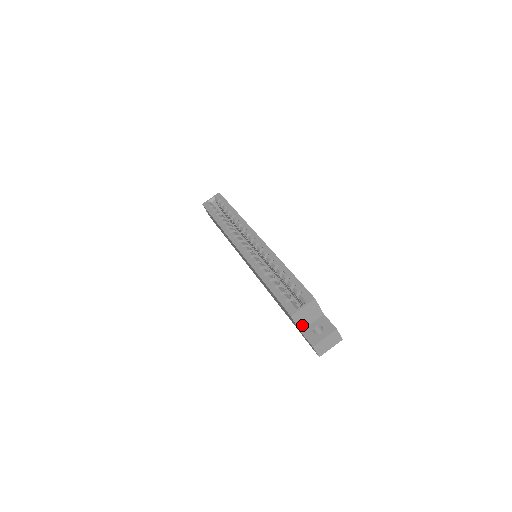
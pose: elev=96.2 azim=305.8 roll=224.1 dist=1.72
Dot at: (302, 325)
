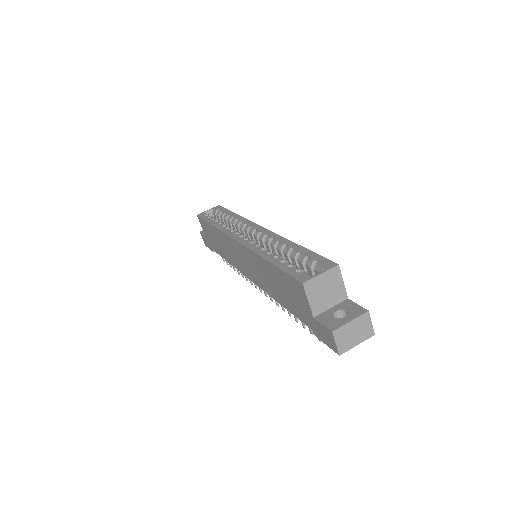
Dot at: (316, 306)
